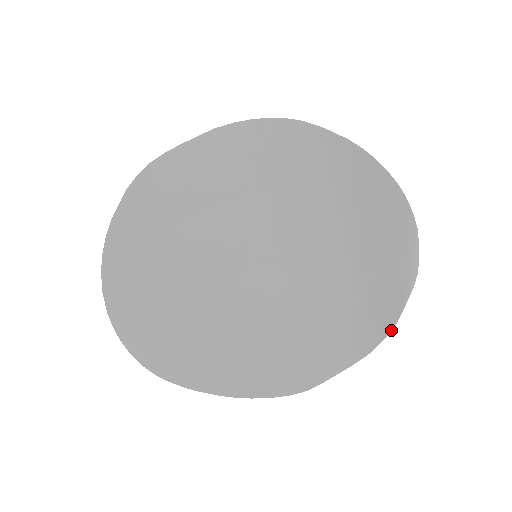
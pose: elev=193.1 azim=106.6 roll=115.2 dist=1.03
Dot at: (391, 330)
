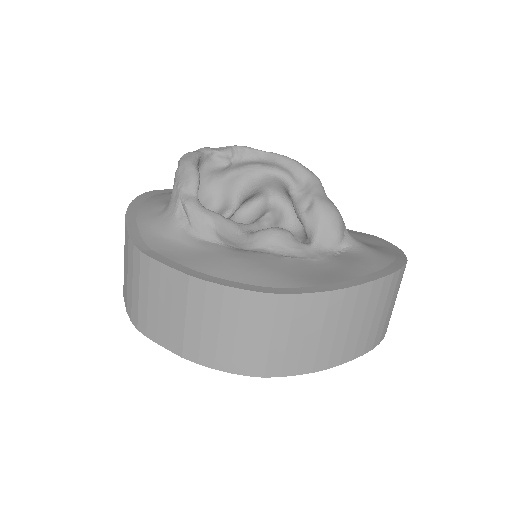
Dot at: occluded
